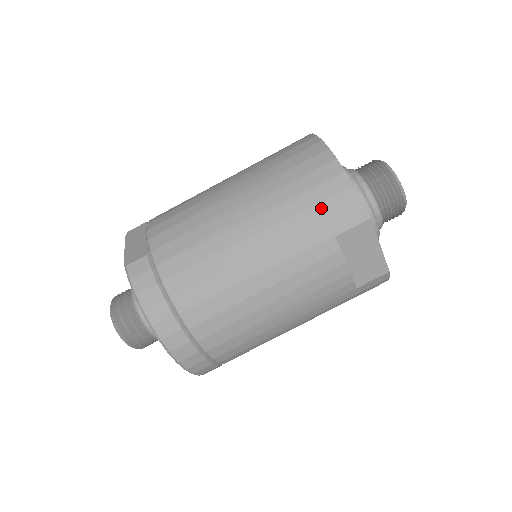
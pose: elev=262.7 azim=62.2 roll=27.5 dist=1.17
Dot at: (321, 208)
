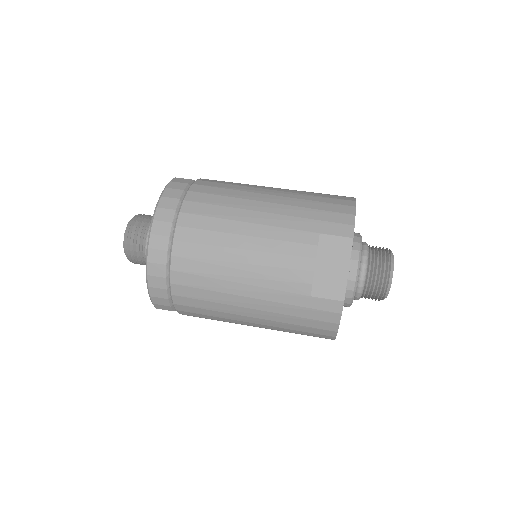
Dot at: (323, 213)
